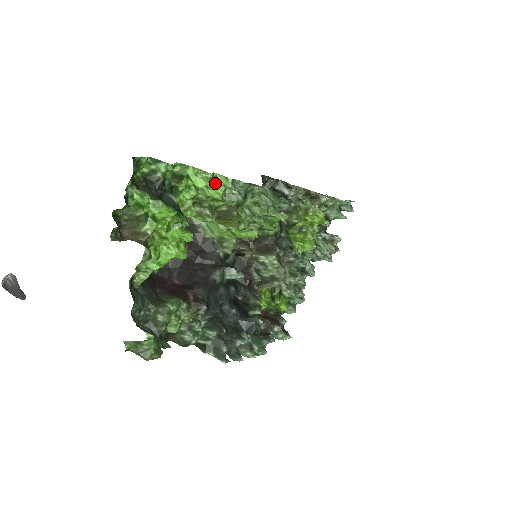
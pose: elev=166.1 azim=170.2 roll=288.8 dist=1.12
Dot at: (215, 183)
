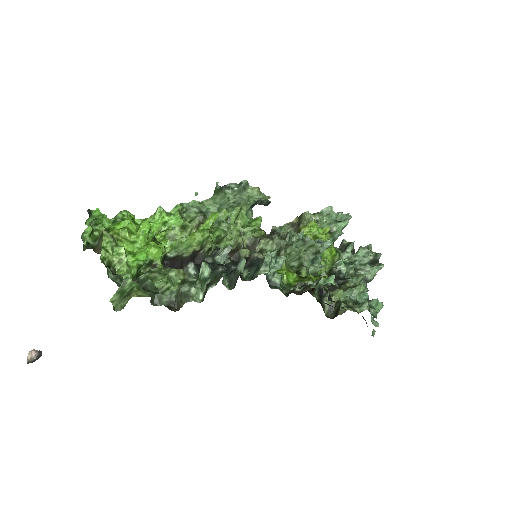
Dot at: (171, 215)
